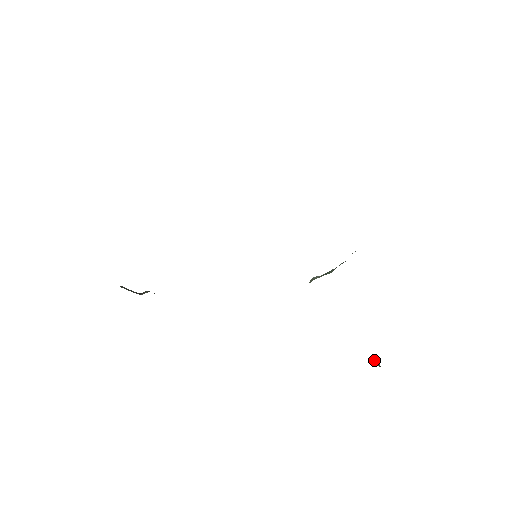
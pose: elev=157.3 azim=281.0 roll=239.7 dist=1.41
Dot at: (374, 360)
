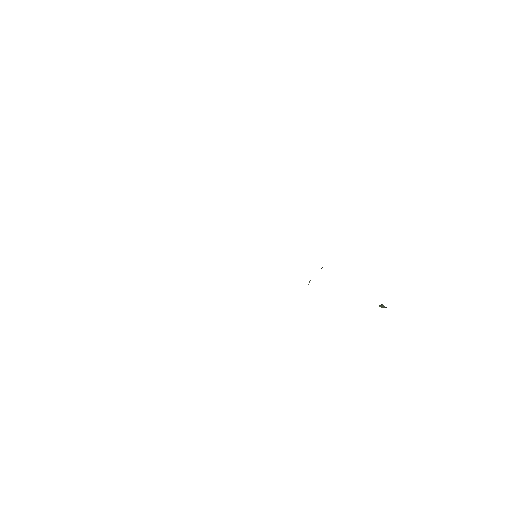
Dot at: (380, 306)
